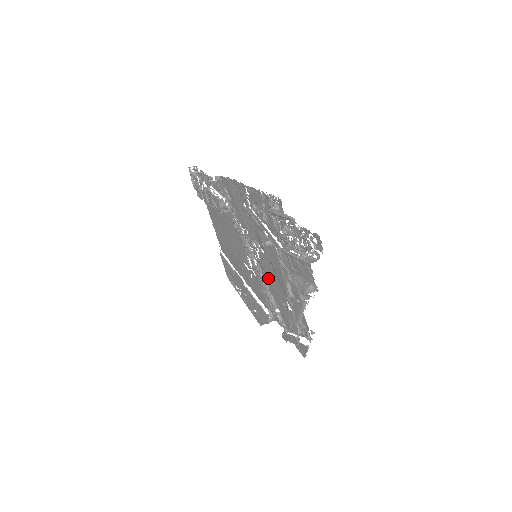
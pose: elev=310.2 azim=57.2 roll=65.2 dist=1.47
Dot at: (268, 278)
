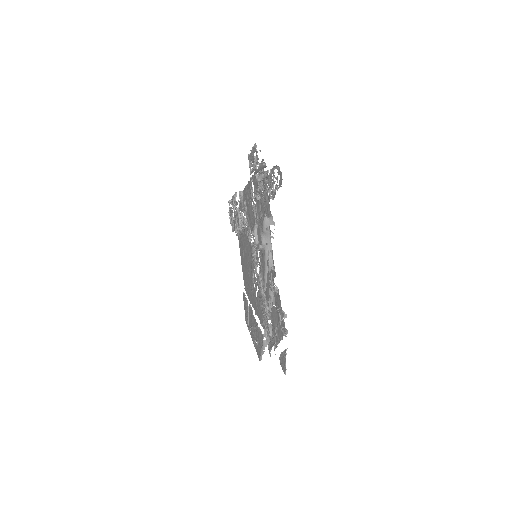
Dot at: occluded
